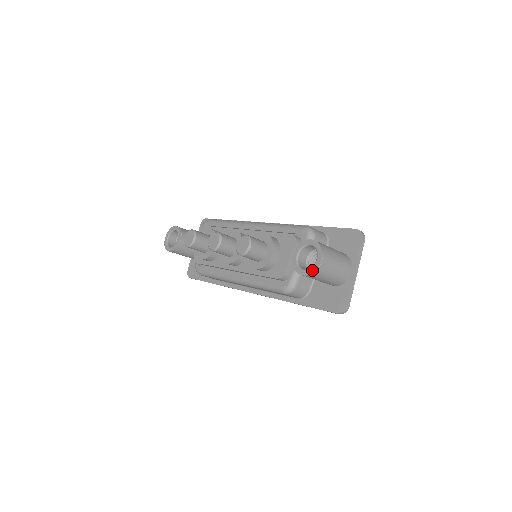
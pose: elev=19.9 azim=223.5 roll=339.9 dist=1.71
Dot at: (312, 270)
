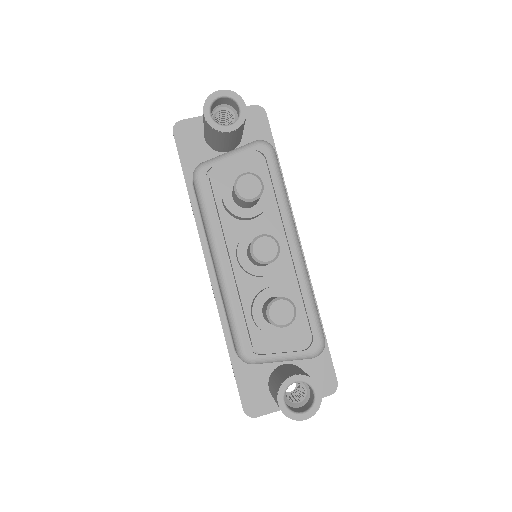
Dot at: (289, 415)
